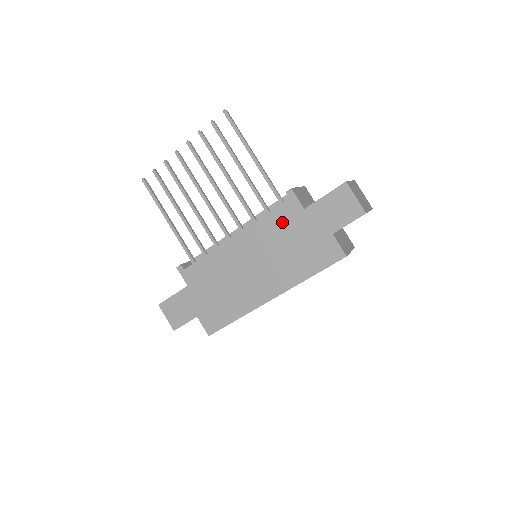
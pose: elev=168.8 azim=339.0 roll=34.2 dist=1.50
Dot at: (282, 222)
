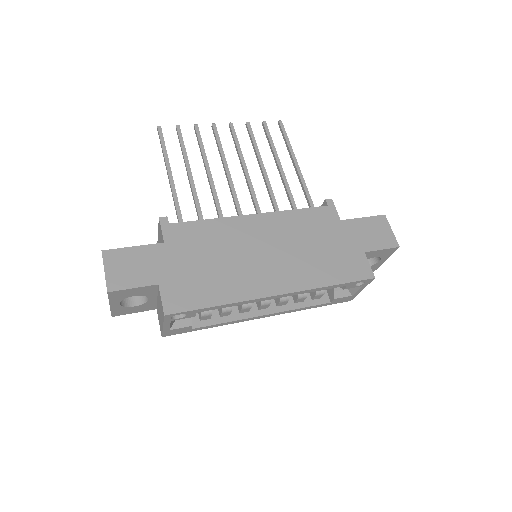
Dot at: (314, 222)
